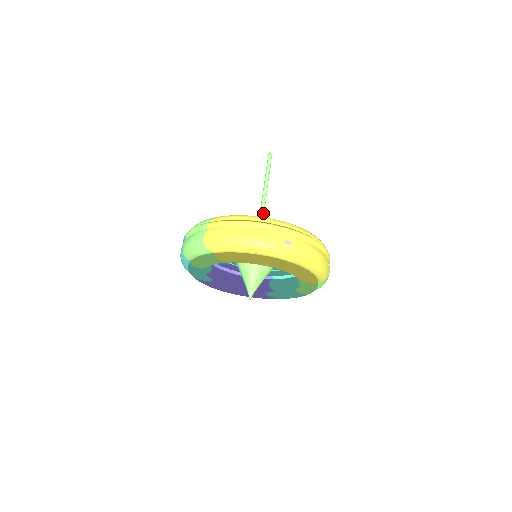
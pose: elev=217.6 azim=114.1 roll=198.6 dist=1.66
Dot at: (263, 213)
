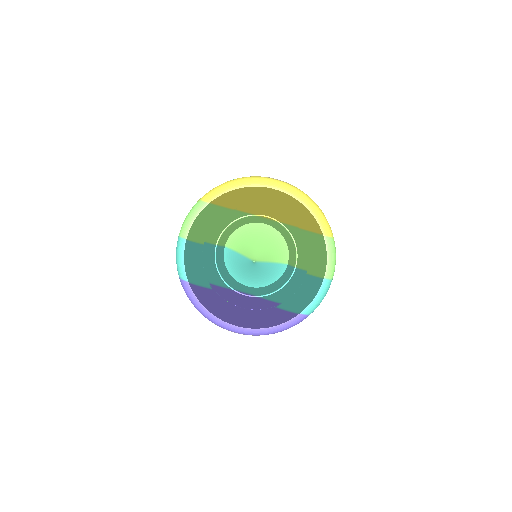
Dot at: occluded
